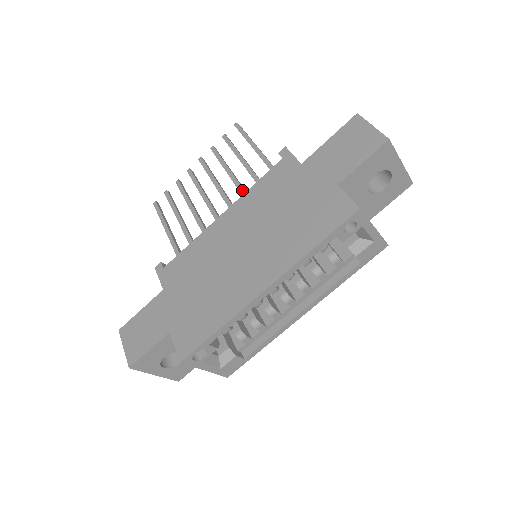
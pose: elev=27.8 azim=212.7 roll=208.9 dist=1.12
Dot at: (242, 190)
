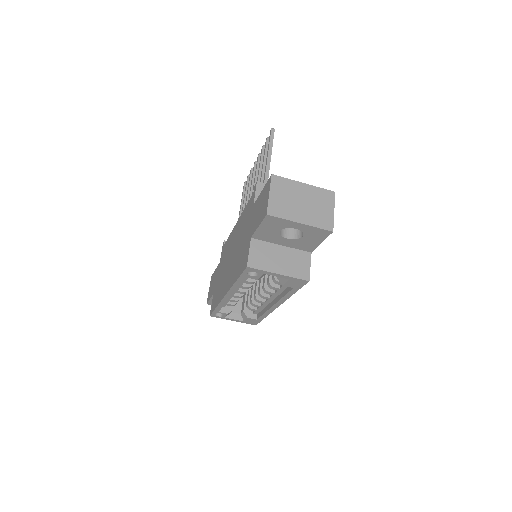
Dot at: occluded
